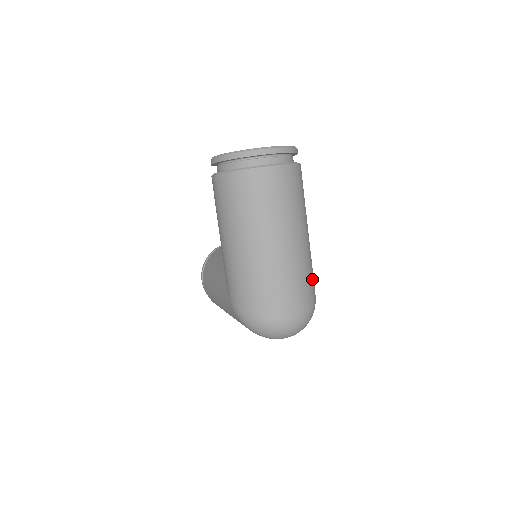
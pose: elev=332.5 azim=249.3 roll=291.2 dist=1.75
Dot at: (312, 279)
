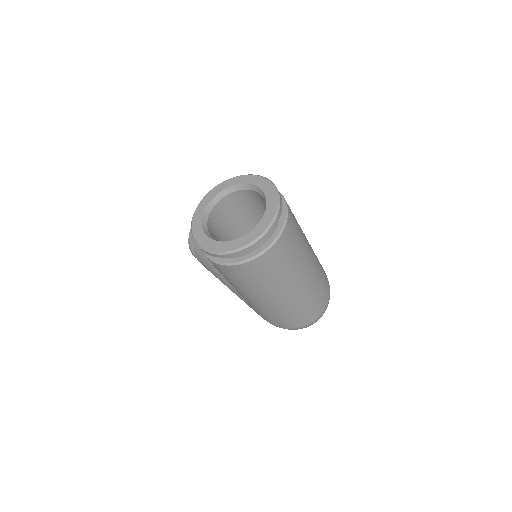
Dot at: (323, 272)
